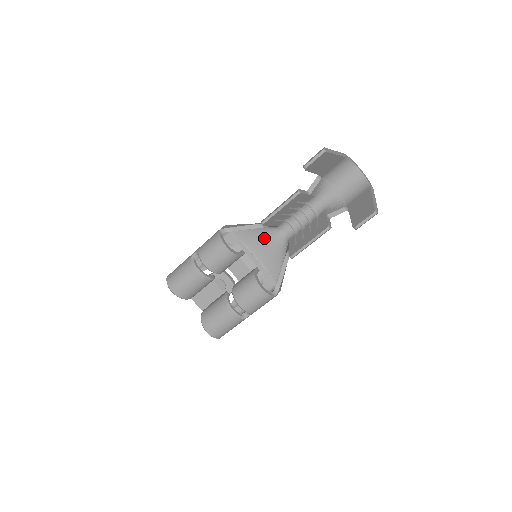
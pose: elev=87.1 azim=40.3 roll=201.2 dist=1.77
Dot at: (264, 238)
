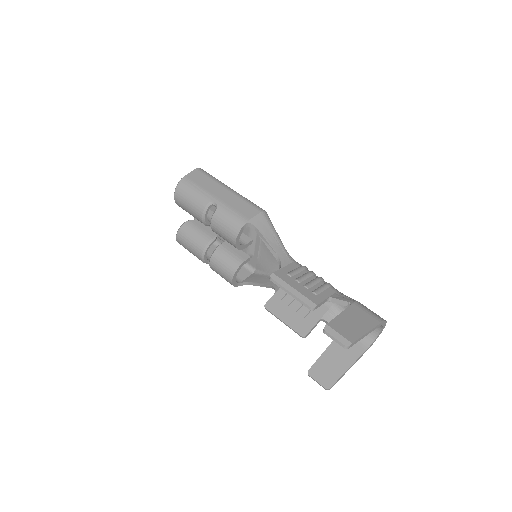
Dot at: occluded
